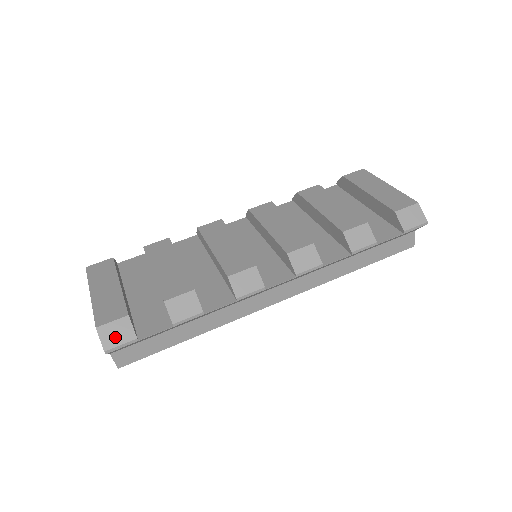
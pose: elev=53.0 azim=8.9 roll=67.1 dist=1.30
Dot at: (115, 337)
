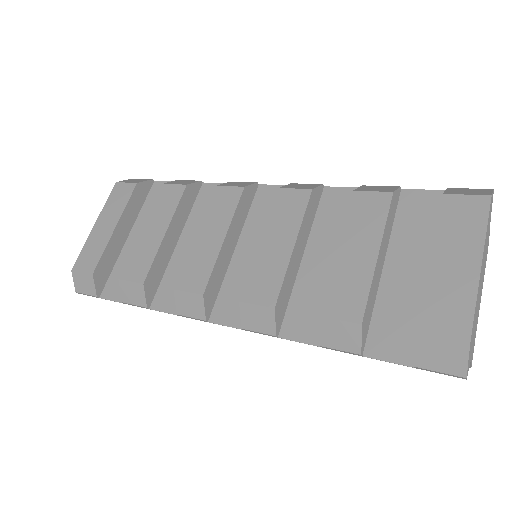
Dot at: (83, 286)
